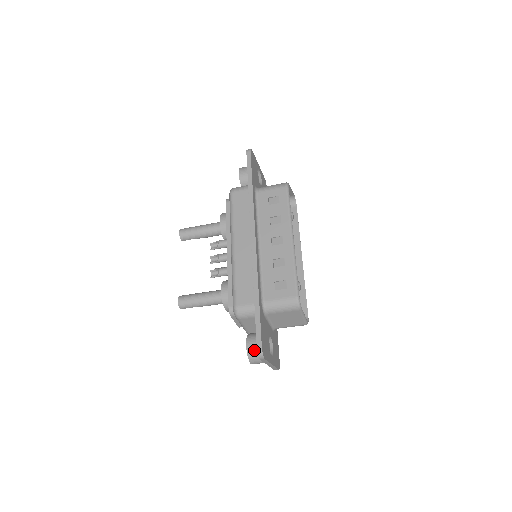
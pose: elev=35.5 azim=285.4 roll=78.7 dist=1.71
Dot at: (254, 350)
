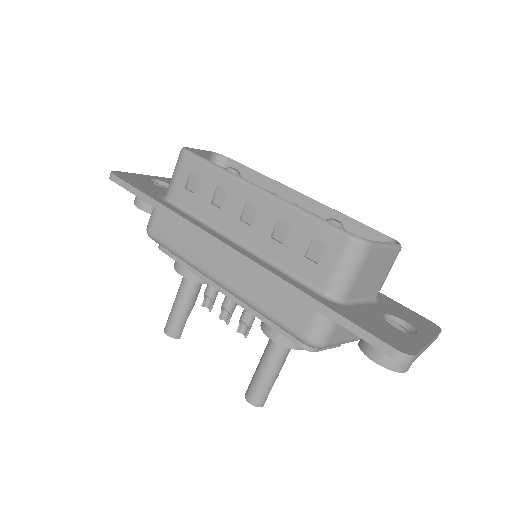
Dot at: occluded
